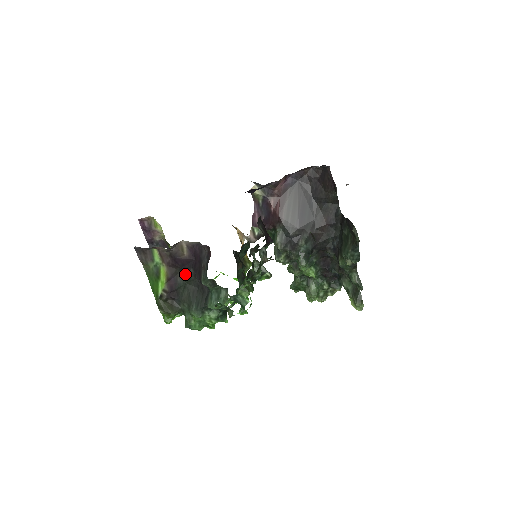
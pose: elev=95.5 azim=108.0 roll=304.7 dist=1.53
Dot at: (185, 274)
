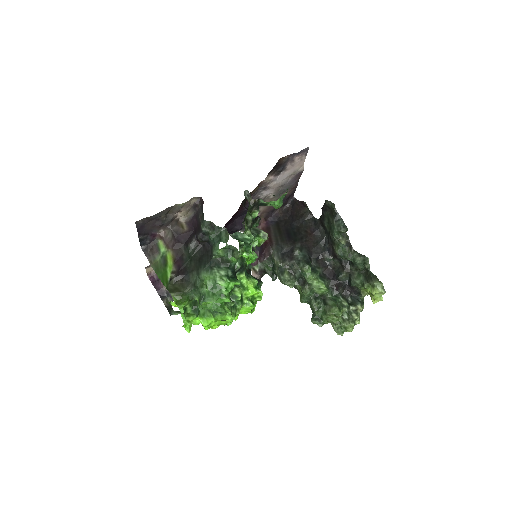
Dot at: (188, 246)
